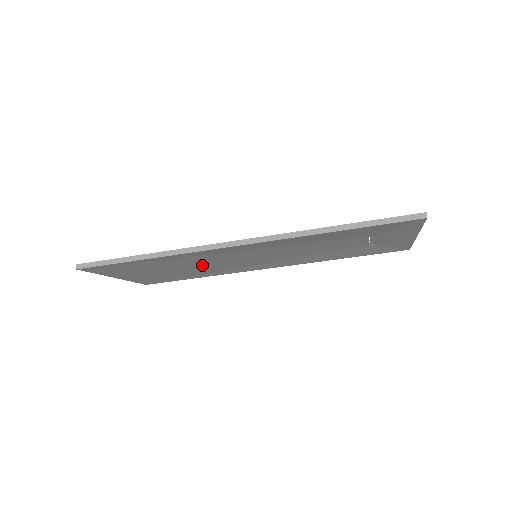
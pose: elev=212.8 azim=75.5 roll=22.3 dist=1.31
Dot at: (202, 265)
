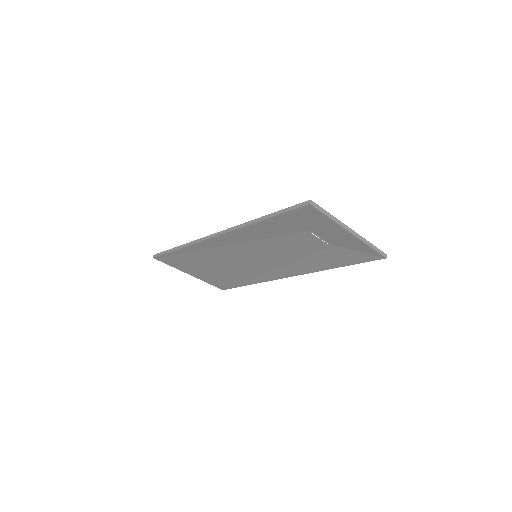
Dot at: (229, 264)
